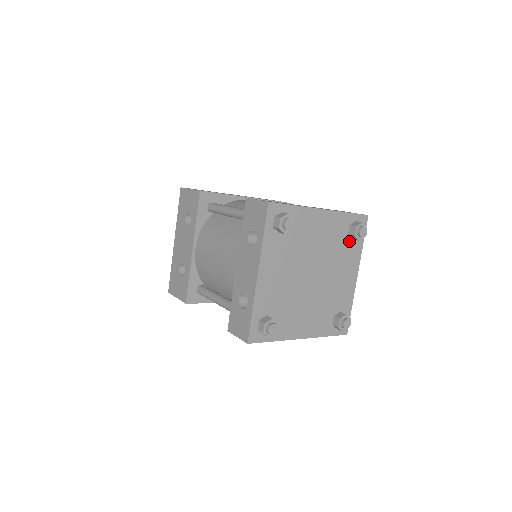
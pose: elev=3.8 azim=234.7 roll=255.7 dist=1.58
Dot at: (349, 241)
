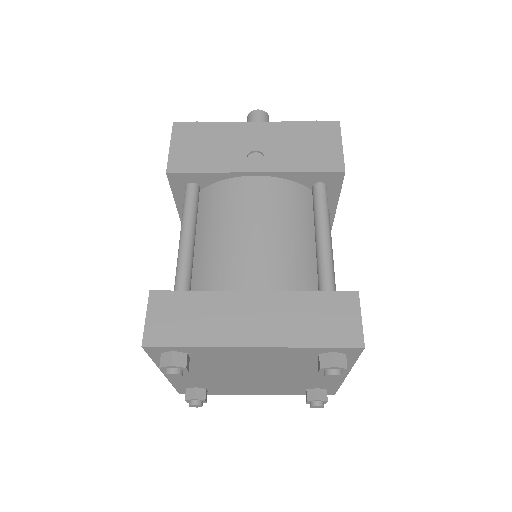
Dot at: occluded
